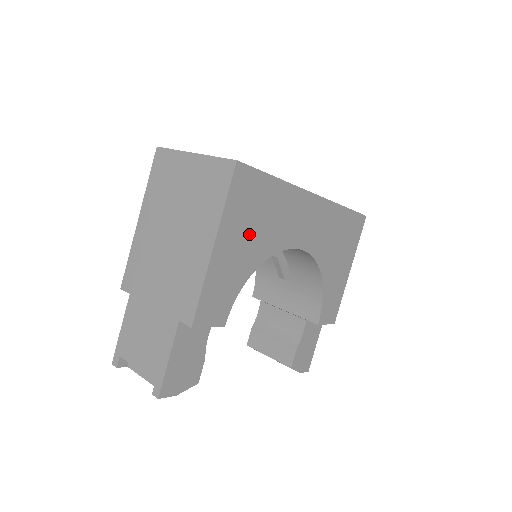
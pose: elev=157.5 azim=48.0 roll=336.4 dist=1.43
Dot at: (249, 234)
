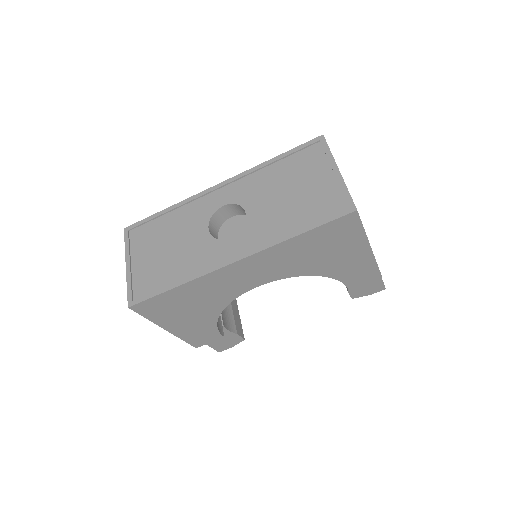
Dot at: (189, 313)
